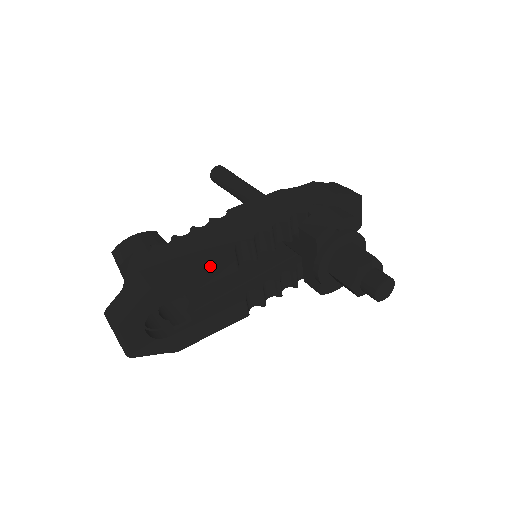
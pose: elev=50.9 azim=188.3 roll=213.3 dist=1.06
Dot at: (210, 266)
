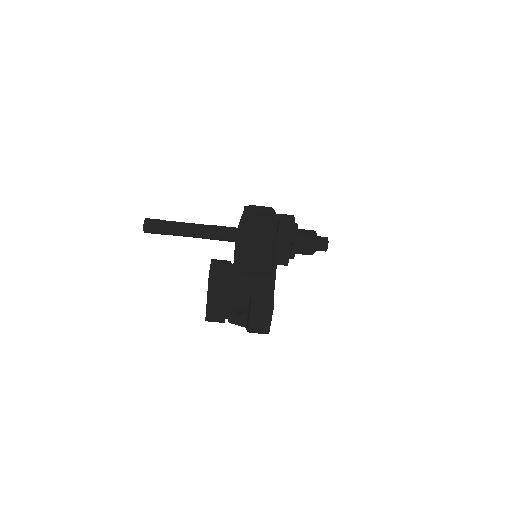
Dot at: occluded
